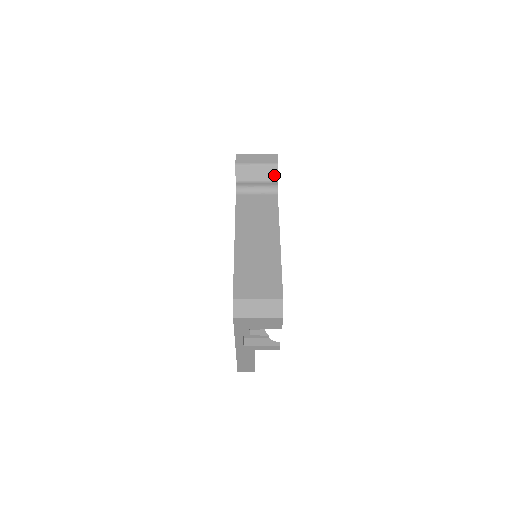
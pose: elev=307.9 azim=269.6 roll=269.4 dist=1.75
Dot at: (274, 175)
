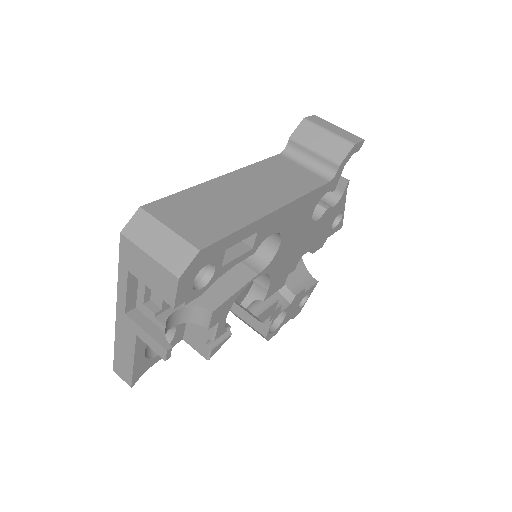
Dot at: (341, 154)
